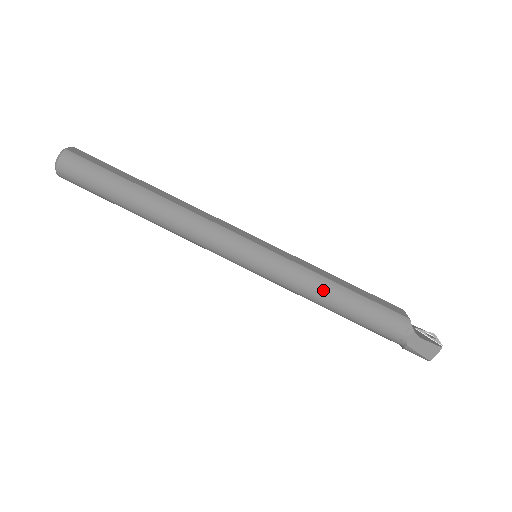
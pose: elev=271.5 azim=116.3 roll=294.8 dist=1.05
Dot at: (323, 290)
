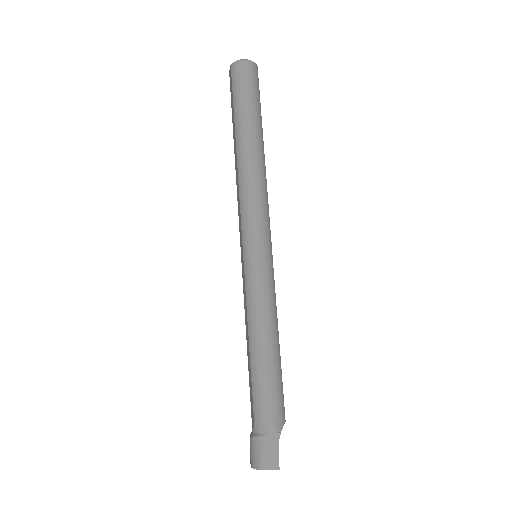
Dot at: (270, 326)
